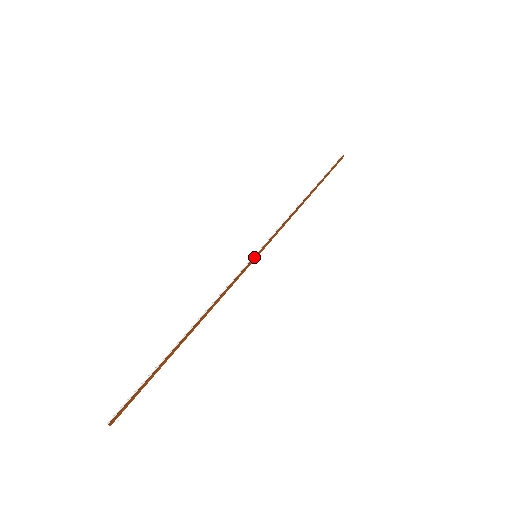
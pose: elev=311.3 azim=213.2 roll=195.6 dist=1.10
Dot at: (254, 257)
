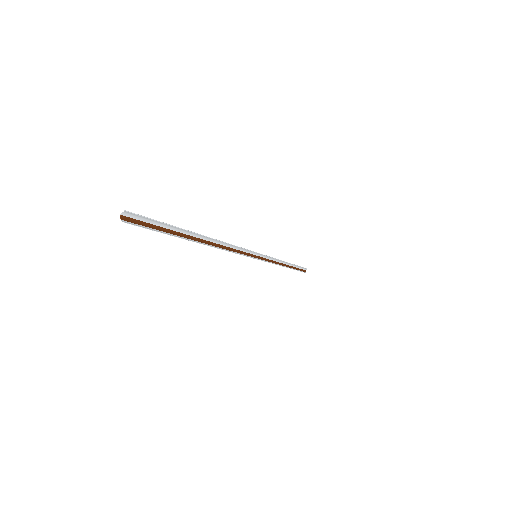
Dot at: (254, 255)
